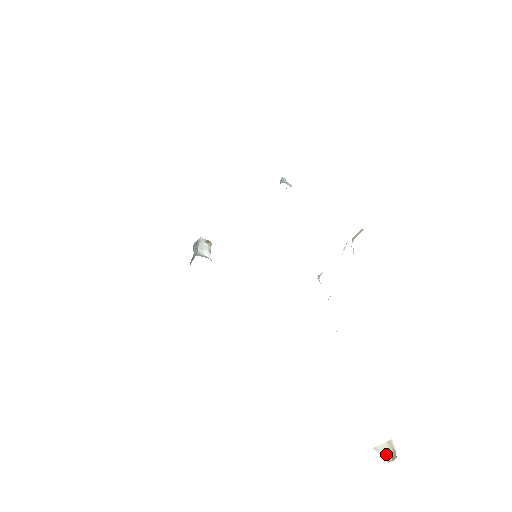
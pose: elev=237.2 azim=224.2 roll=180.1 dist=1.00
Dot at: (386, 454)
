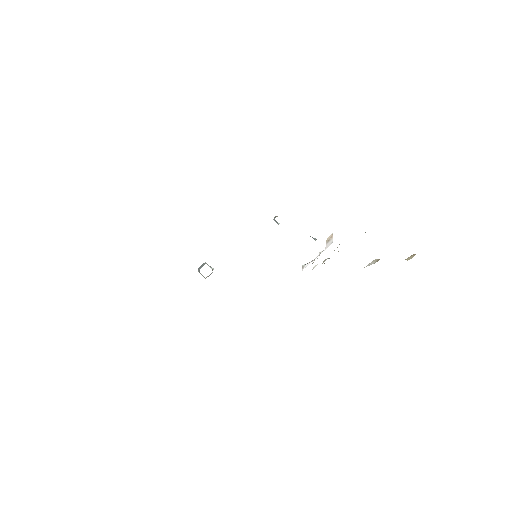
Dot at: (373, 263)
